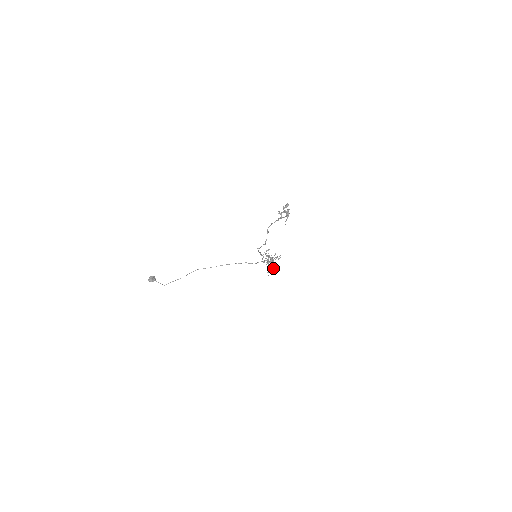
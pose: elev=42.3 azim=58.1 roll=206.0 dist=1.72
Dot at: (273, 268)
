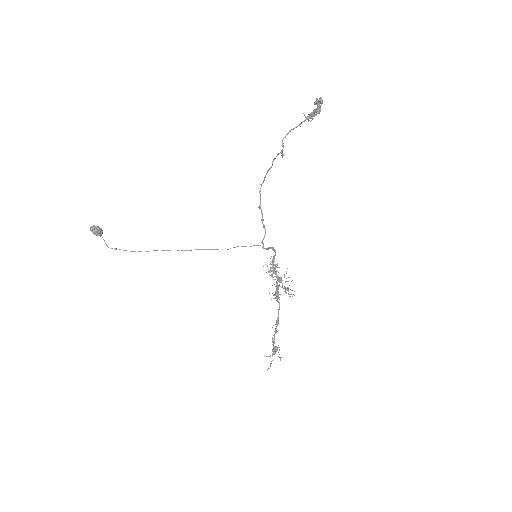
Dot at: occluded
